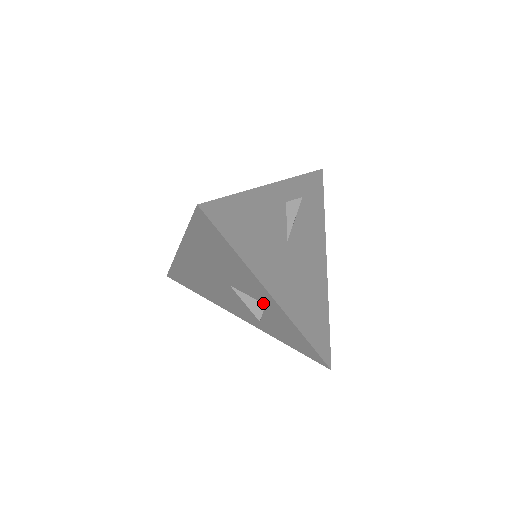
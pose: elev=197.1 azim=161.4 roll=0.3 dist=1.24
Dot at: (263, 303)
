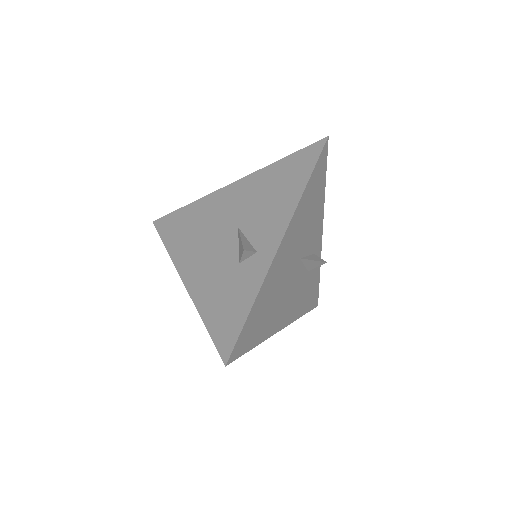
Dot at: (256, 250)
